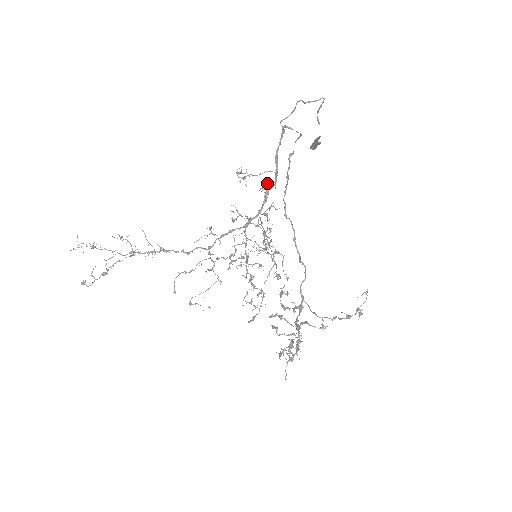
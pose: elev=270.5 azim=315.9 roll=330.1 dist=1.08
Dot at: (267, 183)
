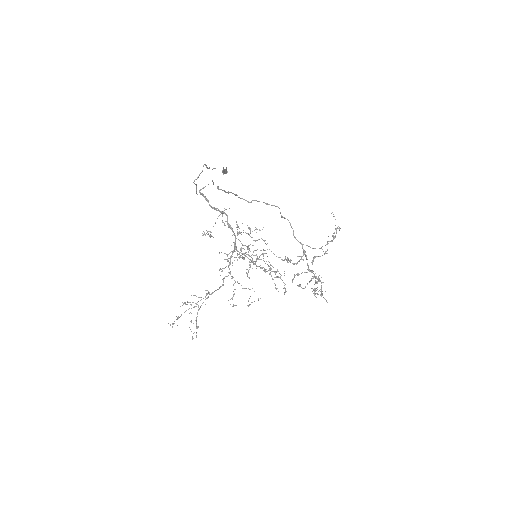
Dot at: (222, 214)
